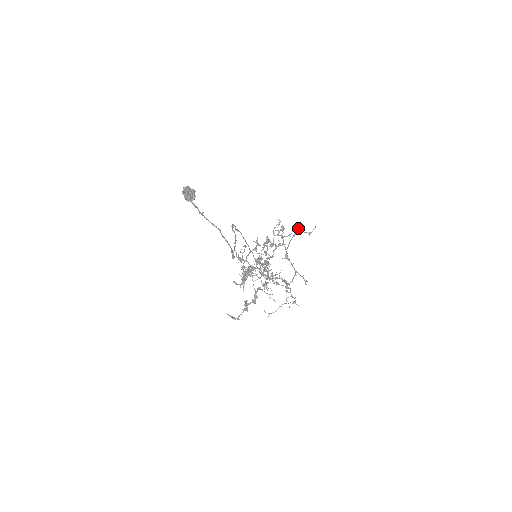
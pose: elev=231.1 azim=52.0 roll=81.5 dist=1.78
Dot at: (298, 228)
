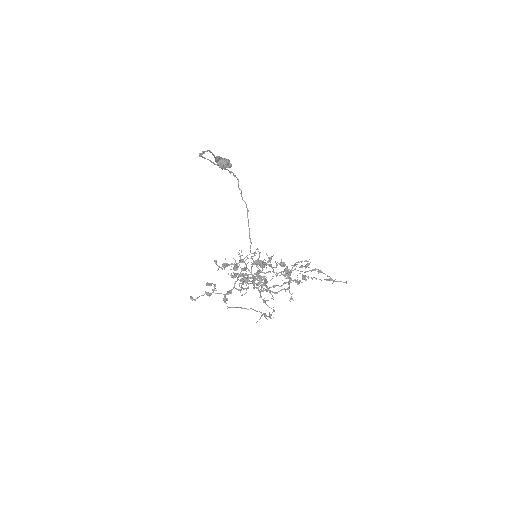
Dot at: (327, 279)
